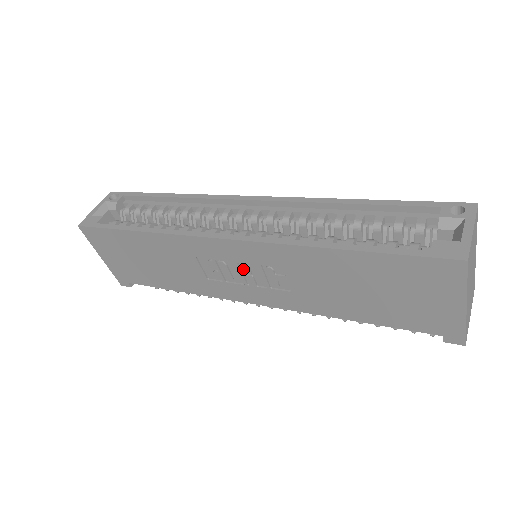
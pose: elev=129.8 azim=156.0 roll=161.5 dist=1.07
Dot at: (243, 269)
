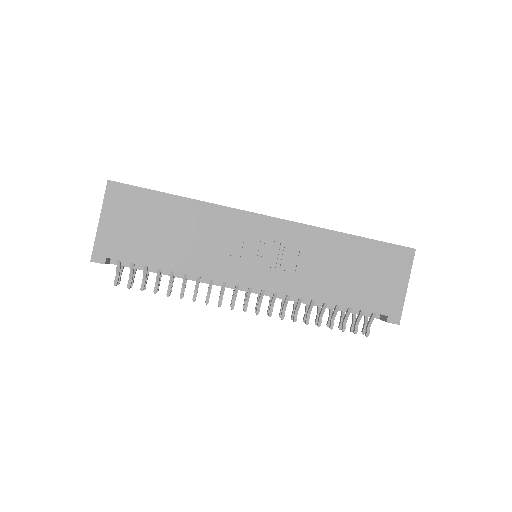
Dot at: (265, 247)
